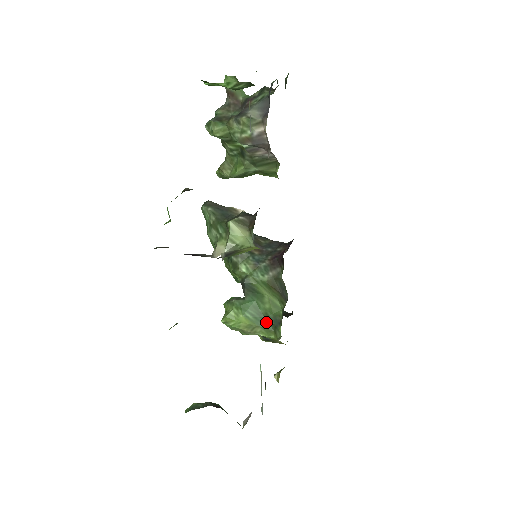
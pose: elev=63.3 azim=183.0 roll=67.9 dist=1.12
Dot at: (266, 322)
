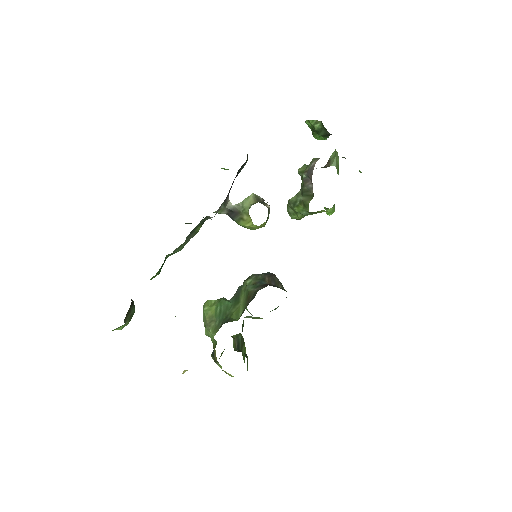
Dot at: (222, 321)
